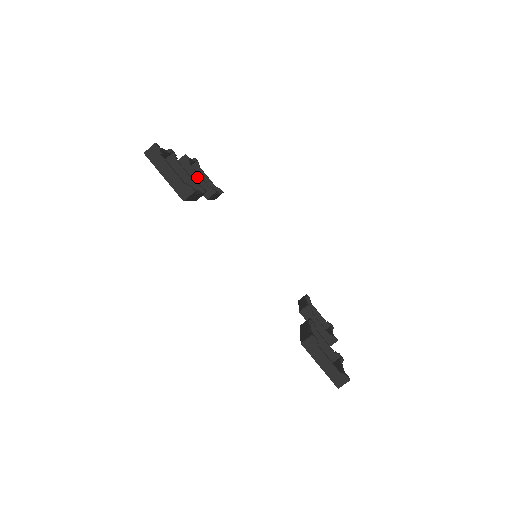
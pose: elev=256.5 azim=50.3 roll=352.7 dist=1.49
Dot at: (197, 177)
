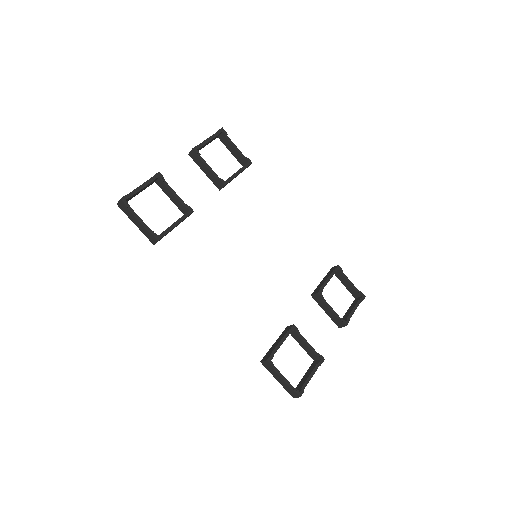
Dot at: (207, 170)
